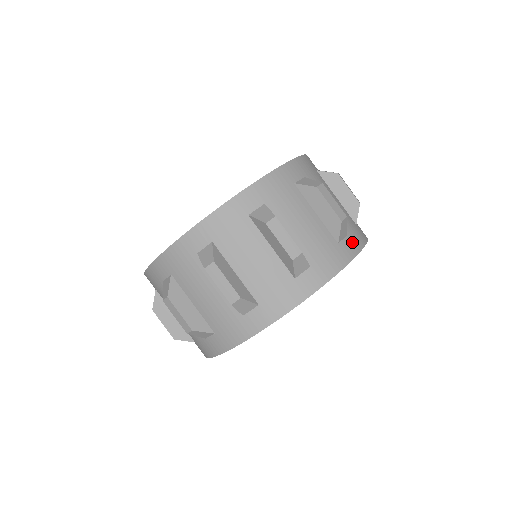
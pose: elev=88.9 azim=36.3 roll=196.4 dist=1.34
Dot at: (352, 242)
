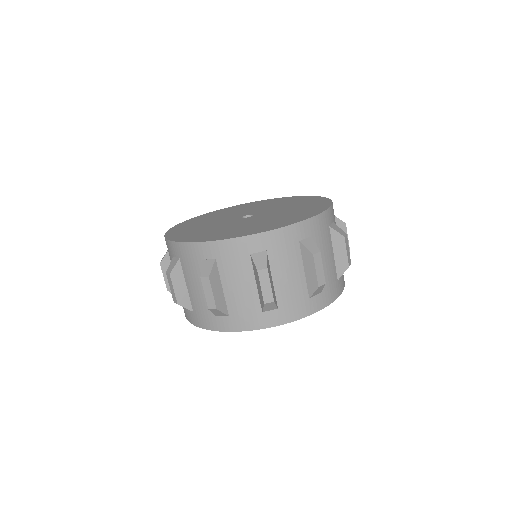
Dot at: (342, 280)
